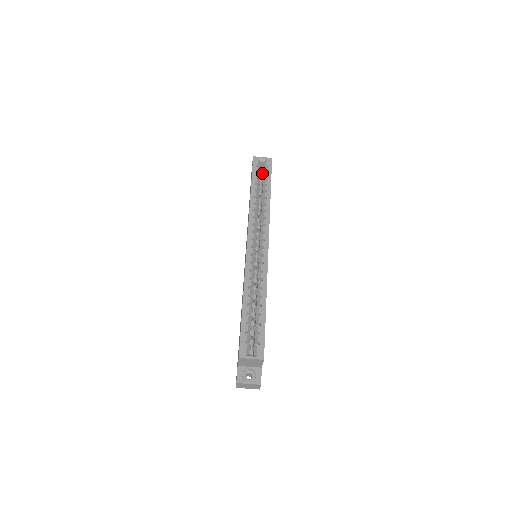
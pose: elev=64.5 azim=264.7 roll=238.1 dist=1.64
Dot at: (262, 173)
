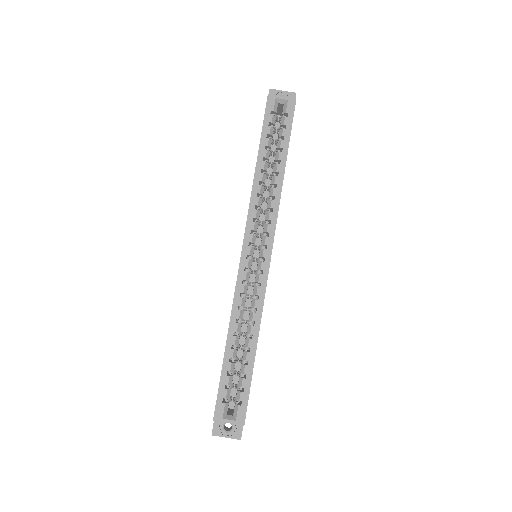
Dot at: (279, 120)
